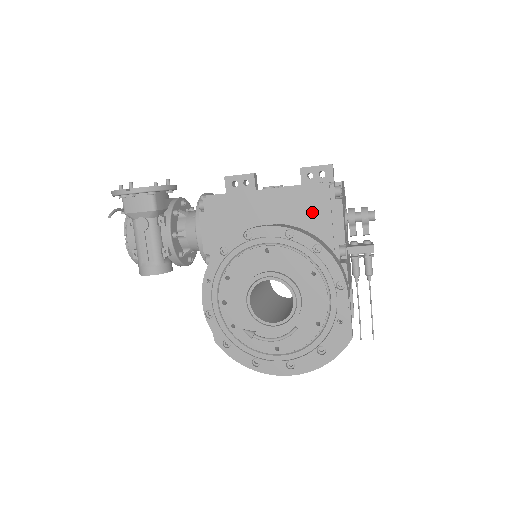
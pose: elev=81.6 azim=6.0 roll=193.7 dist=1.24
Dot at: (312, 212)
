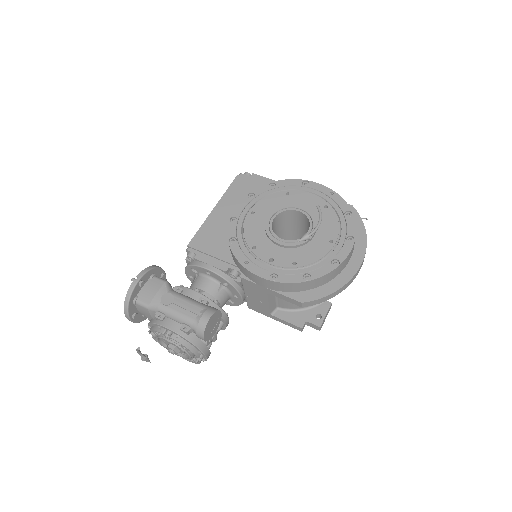
Dot at: (249, 190)
